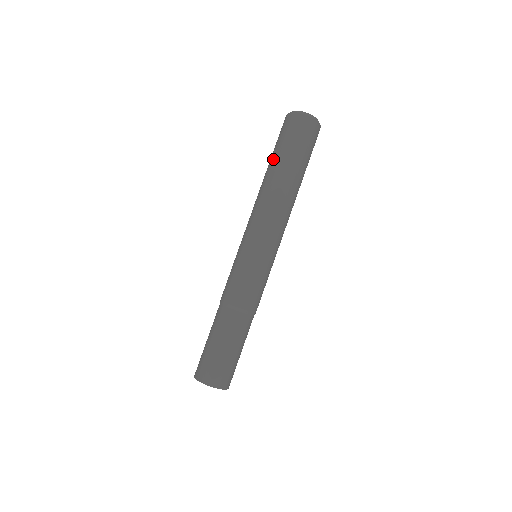
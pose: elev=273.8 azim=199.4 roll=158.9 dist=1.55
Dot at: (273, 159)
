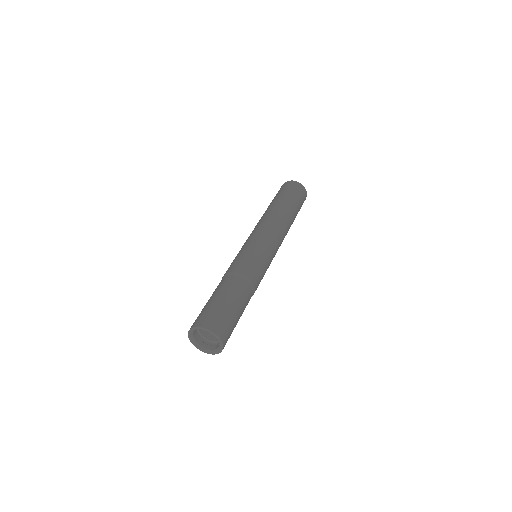
Dot at: (280, 199)
